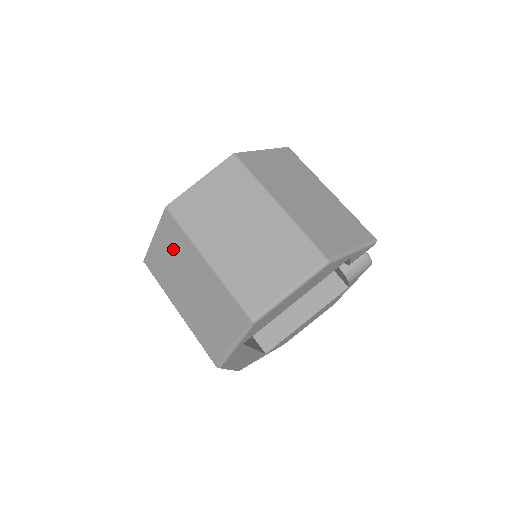
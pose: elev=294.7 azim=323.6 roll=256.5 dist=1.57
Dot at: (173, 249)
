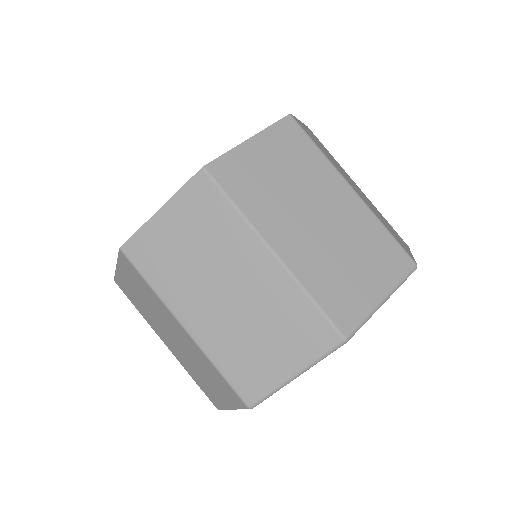
Dot at: (201, 232)
